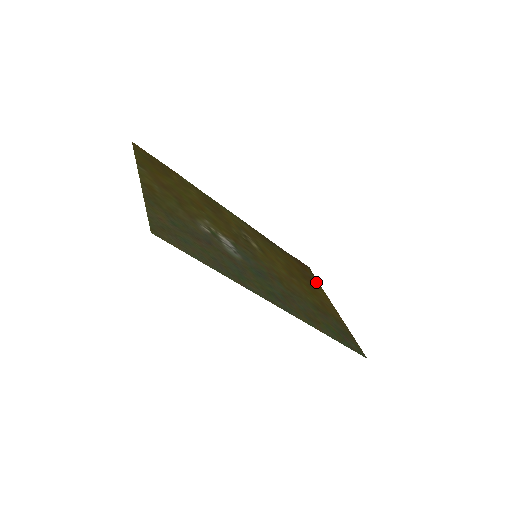
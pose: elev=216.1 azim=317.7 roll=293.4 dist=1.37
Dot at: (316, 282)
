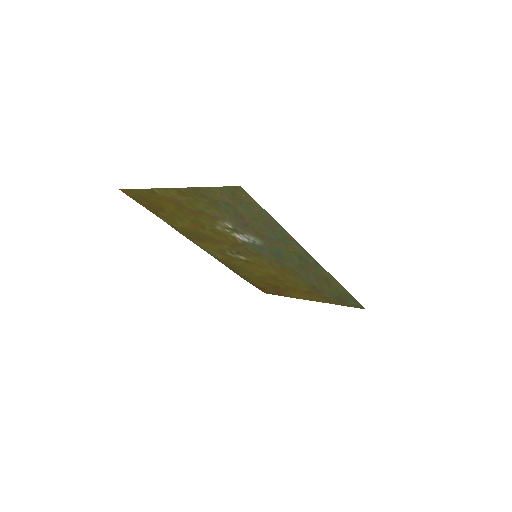
Dot at: (281, 294)
